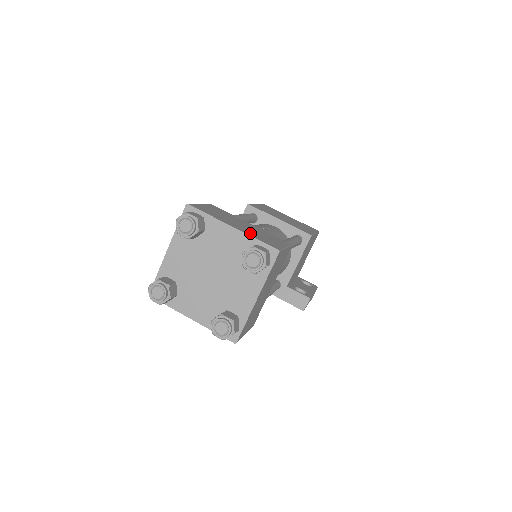
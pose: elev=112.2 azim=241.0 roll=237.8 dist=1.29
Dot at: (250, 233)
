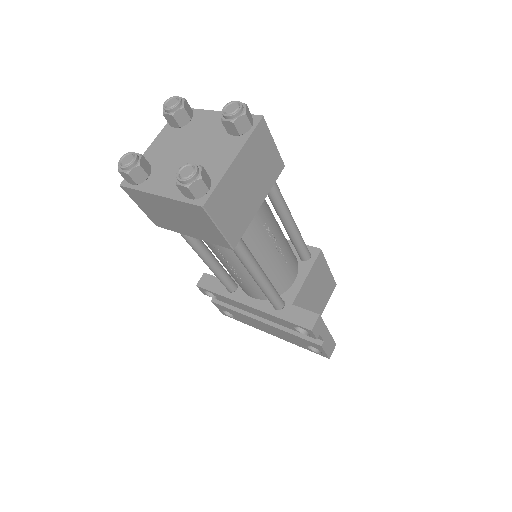
Dot at: occluded
